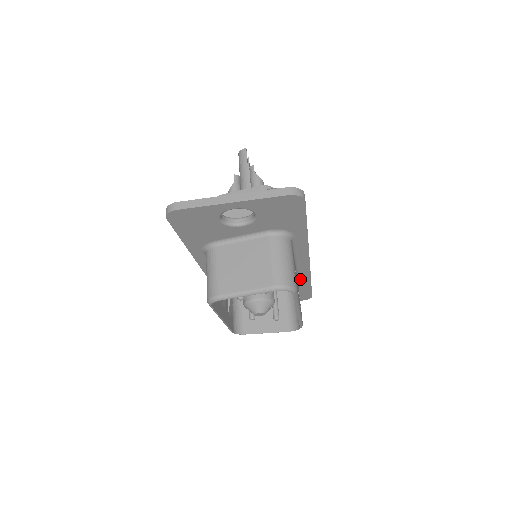
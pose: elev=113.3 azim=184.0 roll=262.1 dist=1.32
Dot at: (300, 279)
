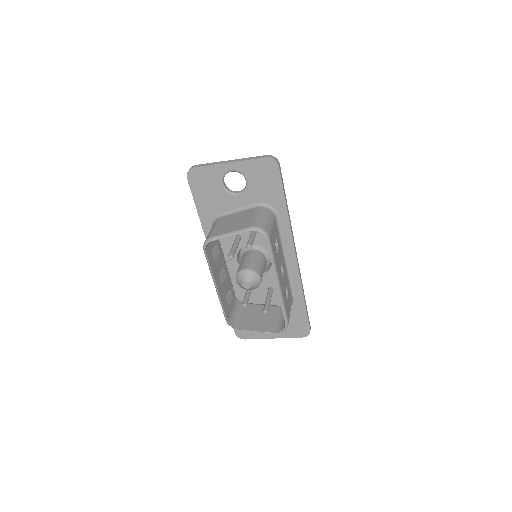
Dot at: (294, 291)
